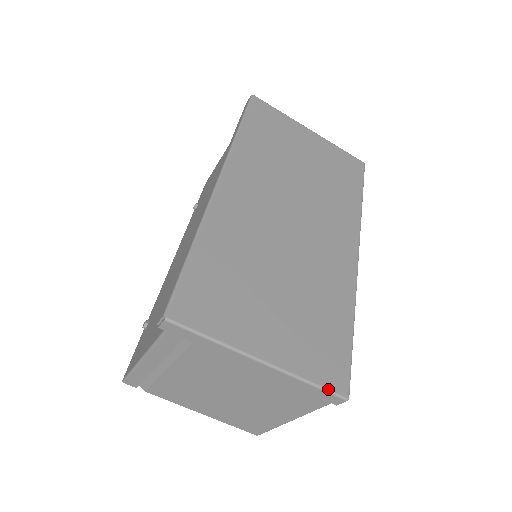
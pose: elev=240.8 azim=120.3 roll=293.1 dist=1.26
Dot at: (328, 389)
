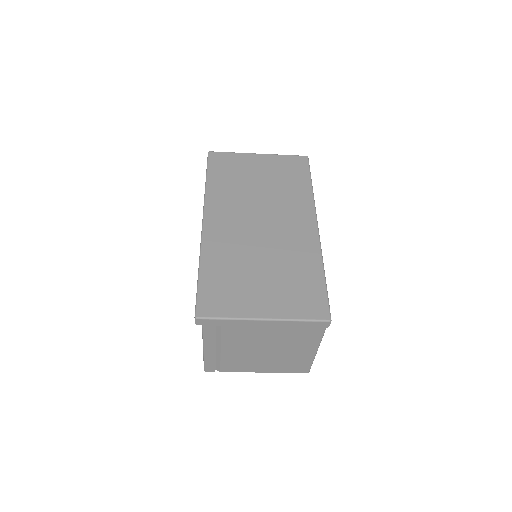
Dot at: (314, 319)
